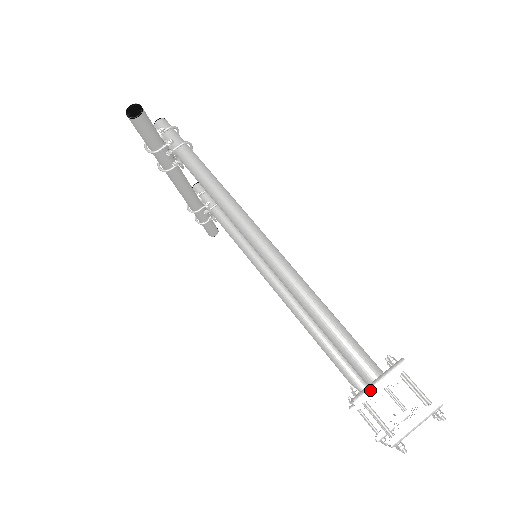
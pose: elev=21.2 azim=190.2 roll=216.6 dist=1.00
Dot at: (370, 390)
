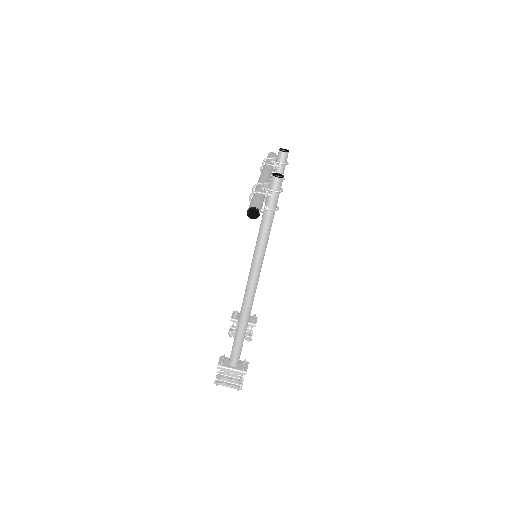
Dot at: (226, 369)
